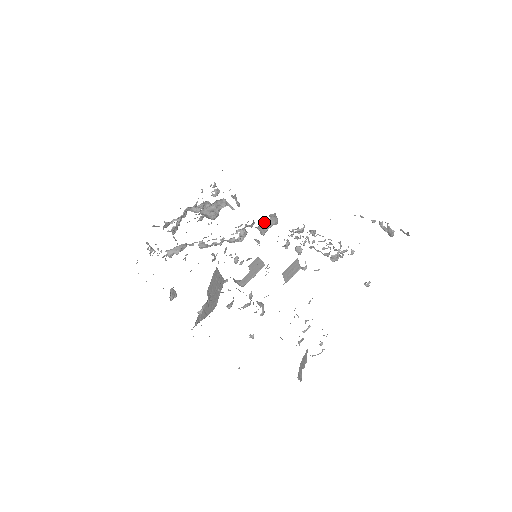
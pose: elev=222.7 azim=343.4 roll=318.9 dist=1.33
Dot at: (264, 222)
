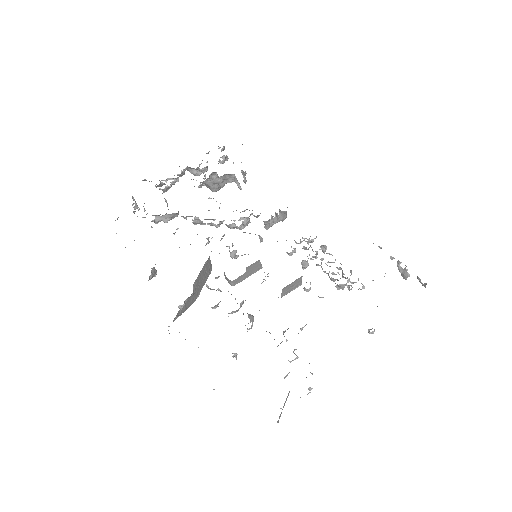
Dot at: occluded
